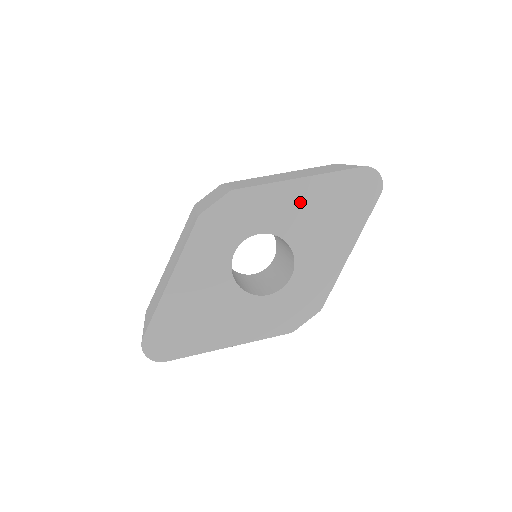
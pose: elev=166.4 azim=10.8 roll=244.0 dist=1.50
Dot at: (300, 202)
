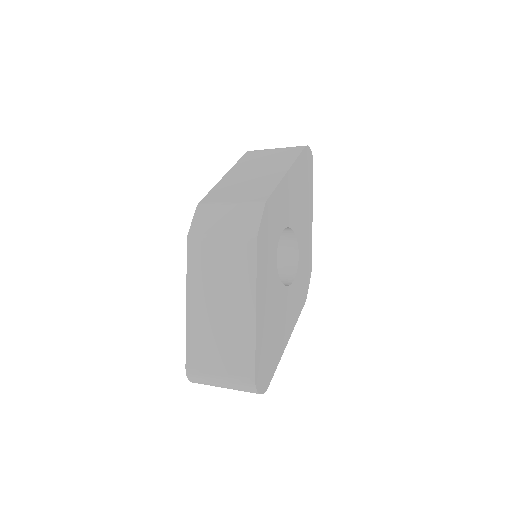
Dot at: (291, 192)
